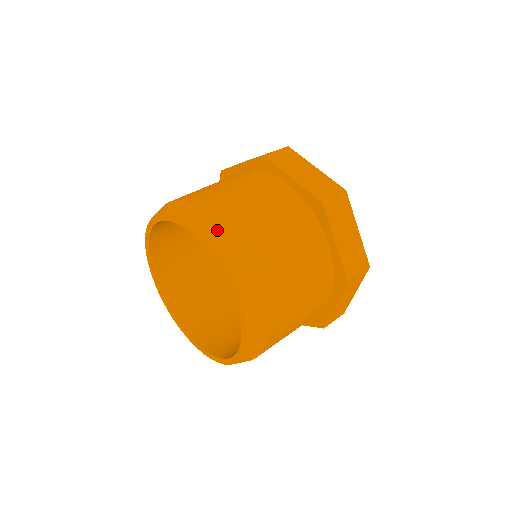
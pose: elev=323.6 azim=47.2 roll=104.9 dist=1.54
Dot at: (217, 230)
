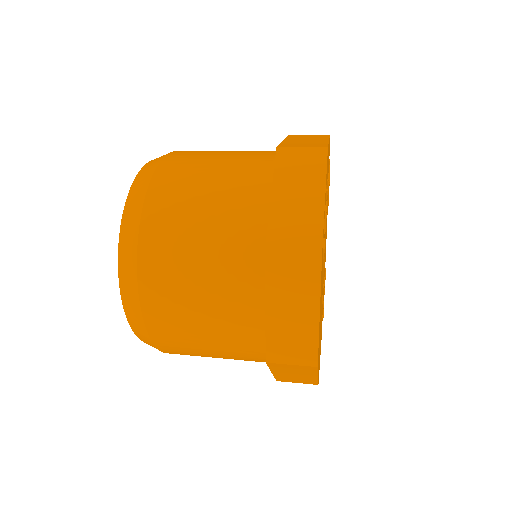
Dot at: occluded
